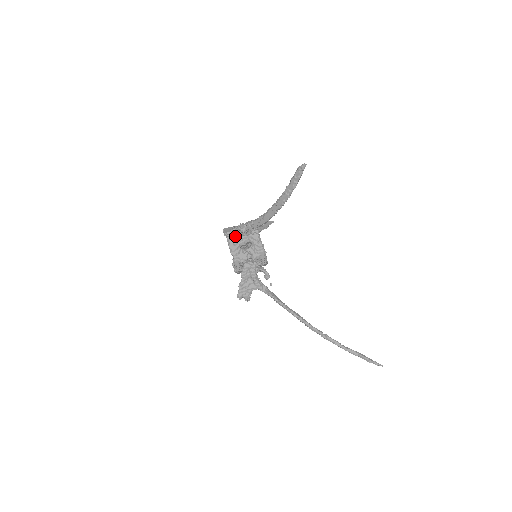
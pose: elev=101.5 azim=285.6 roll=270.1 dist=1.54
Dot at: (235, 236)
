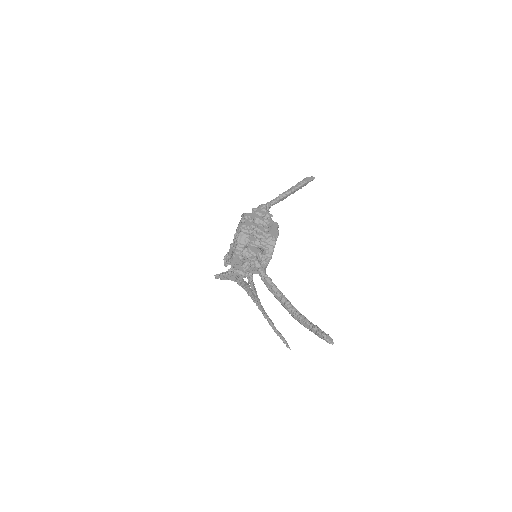
Dot at: (244, 257)
